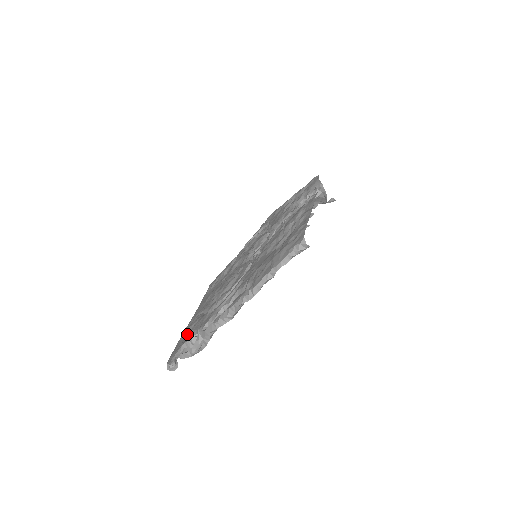
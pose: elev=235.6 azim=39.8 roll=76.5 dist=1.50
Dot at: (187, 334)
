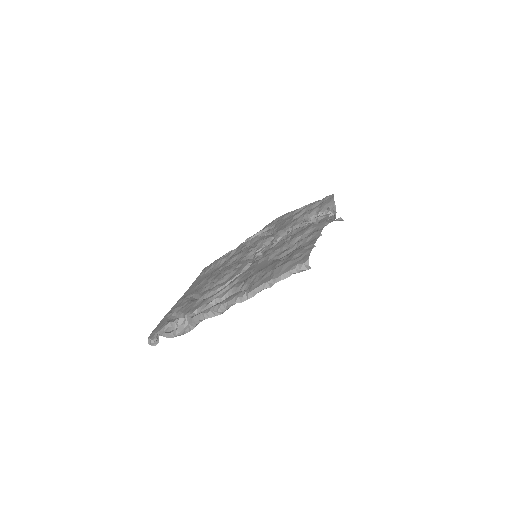
Dot at: (173, 314)
